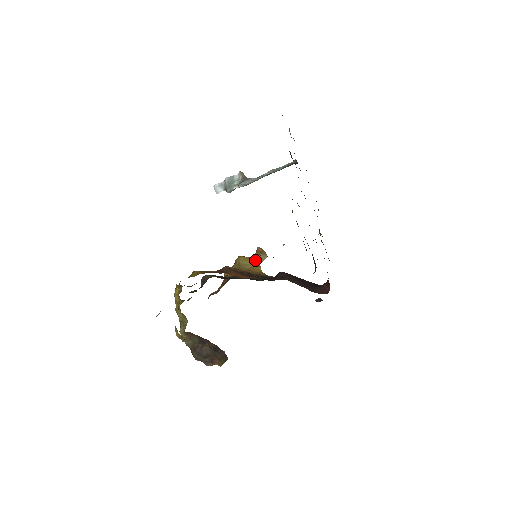
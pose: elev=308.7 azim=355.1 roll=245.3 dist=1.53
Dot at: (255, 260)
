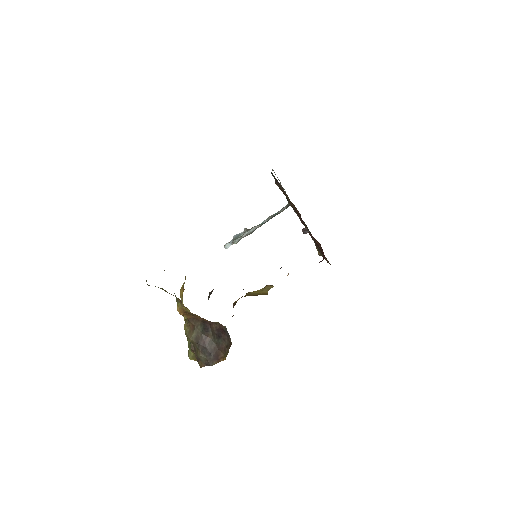
Dot at: (262, 290)
